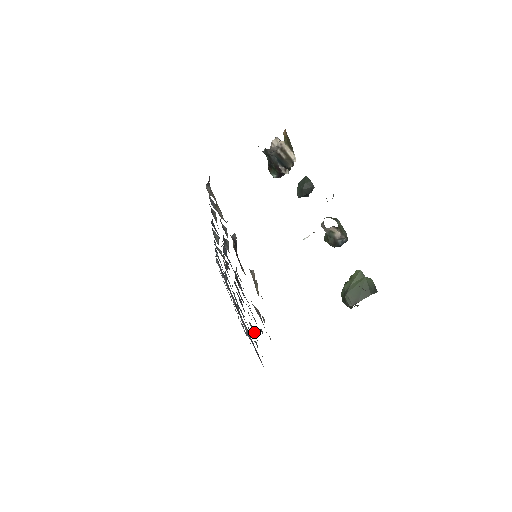
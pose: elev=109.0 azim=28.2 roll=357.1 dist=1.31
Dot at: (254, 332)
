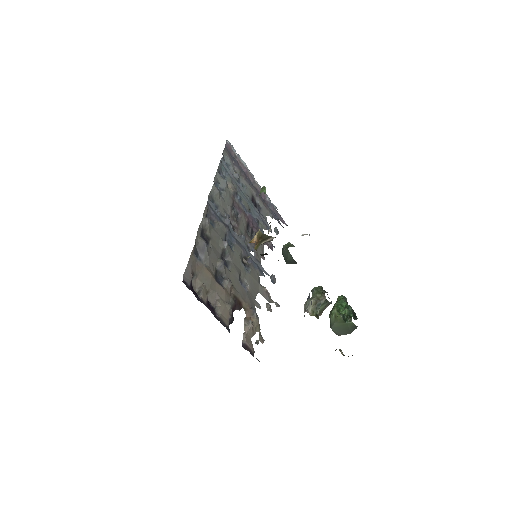
Dot at: (271, 249)
